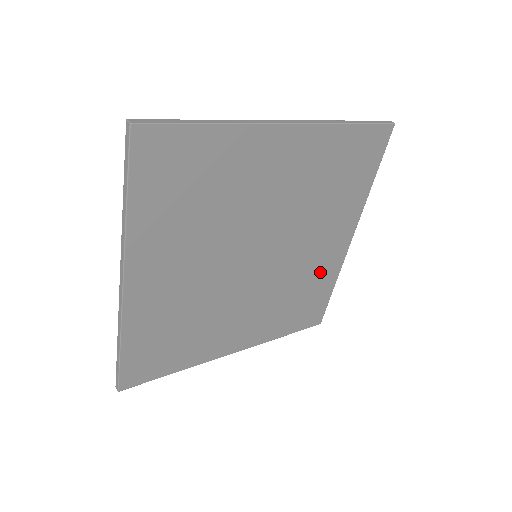
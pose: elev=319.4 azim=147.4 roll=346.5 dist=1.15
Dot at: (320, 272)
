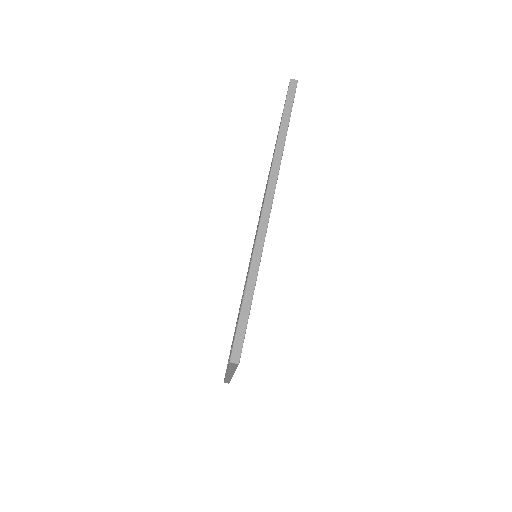
Dot at: occluded
